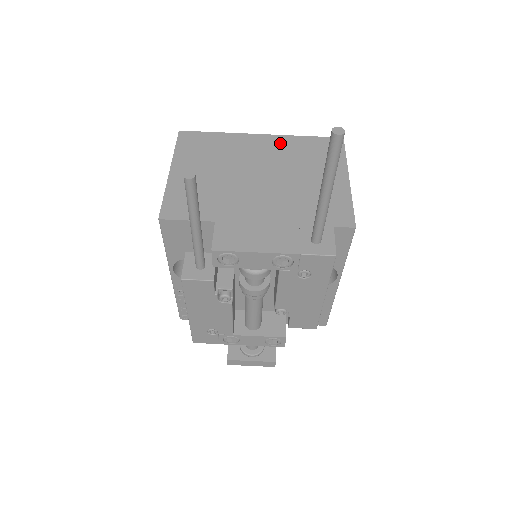
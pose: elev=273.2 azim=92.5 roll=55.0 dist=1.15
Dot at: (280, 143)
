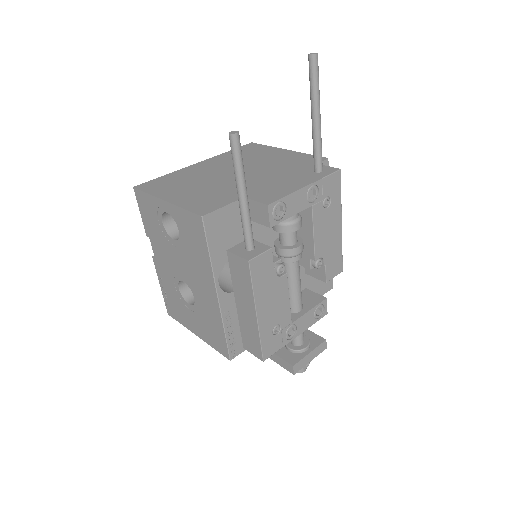
Dot at: (218, 159)
